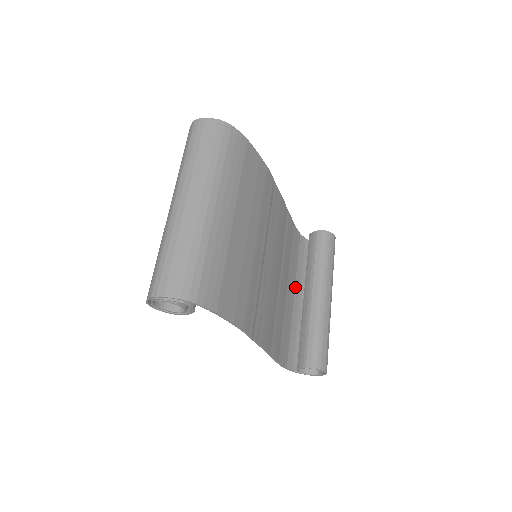
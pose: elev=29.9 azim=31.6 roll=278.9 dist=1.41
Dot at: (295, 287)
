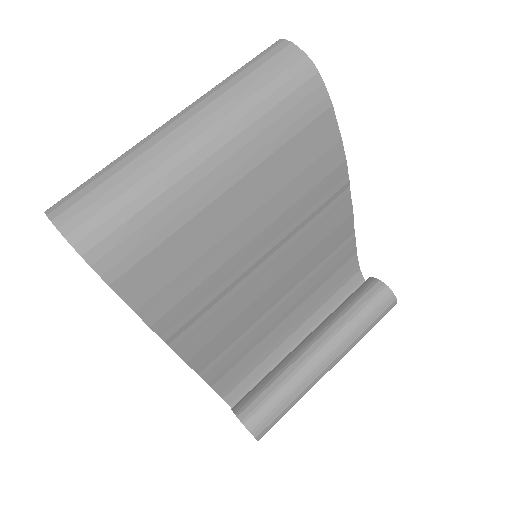
Dot at: (305, 322)
